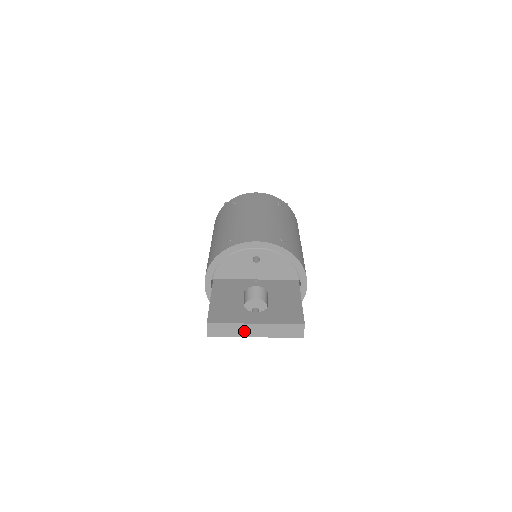
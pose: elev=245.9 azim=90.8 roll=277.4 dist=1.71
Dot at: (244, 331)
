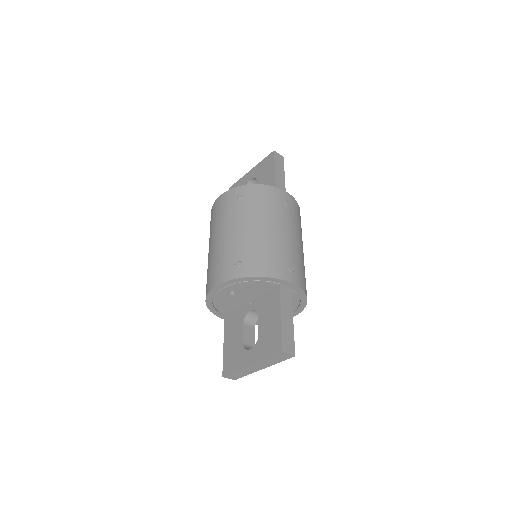
Dot at: (250, 370)
